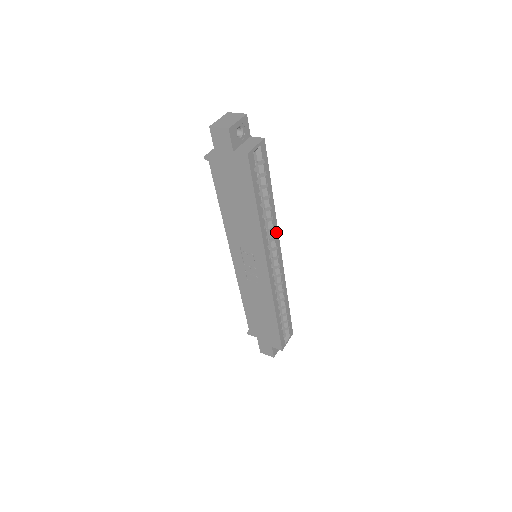
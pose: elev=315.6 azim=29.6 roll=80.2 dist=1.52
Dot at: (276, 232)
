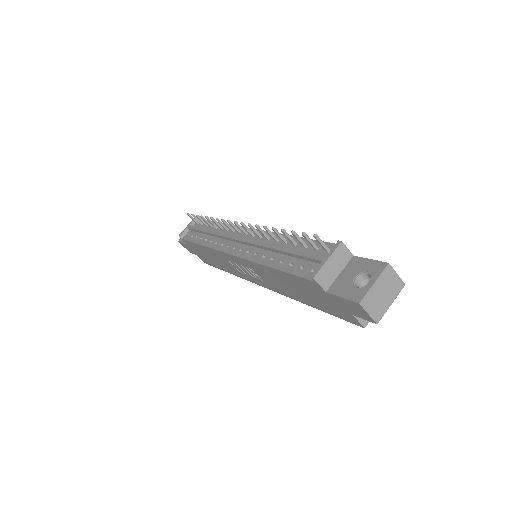
Dot at: occluded
